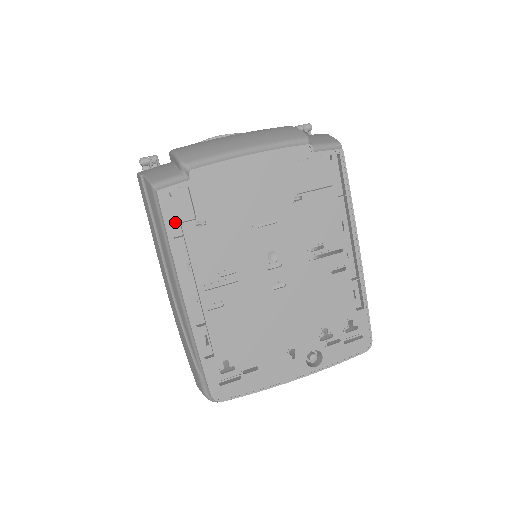
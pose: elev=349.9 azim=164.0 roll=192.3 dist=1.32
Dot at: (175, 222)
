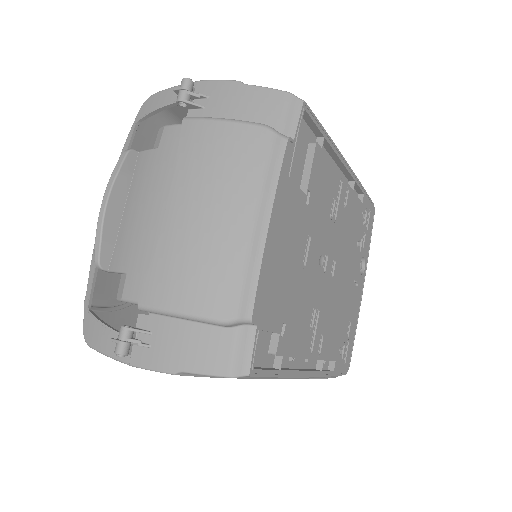
Dot at: (265, 360)
